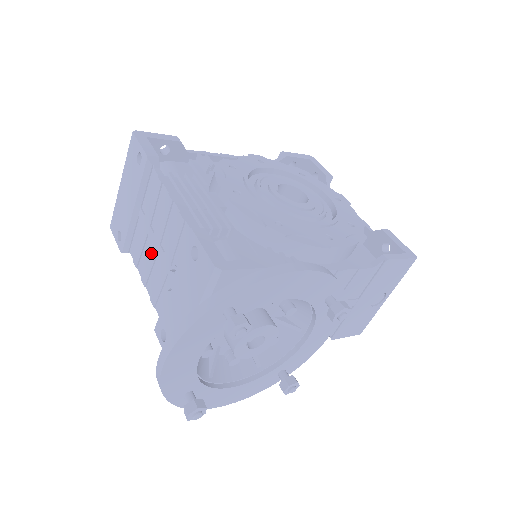
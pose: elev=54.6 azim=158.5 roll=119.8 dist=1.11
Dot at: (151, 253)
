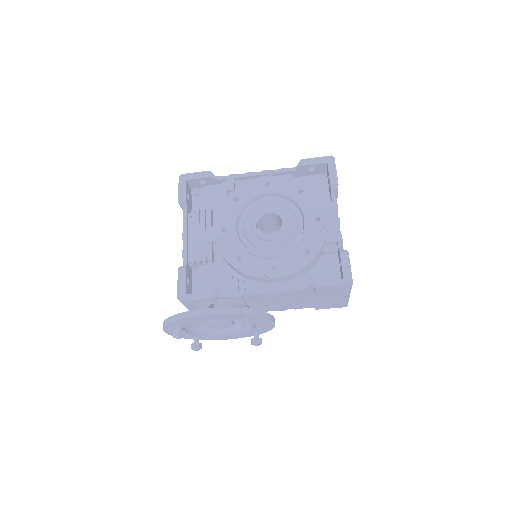
Dot at: occluded
